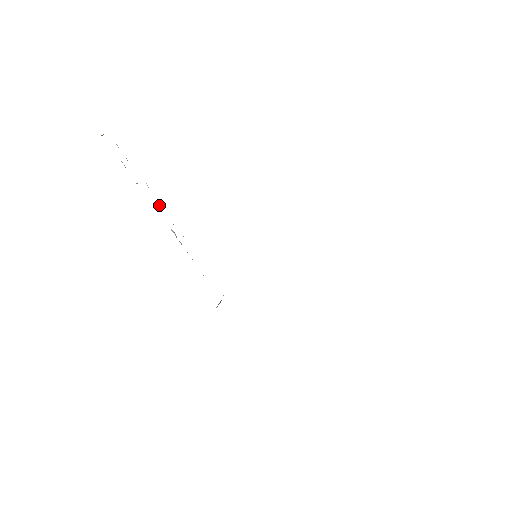
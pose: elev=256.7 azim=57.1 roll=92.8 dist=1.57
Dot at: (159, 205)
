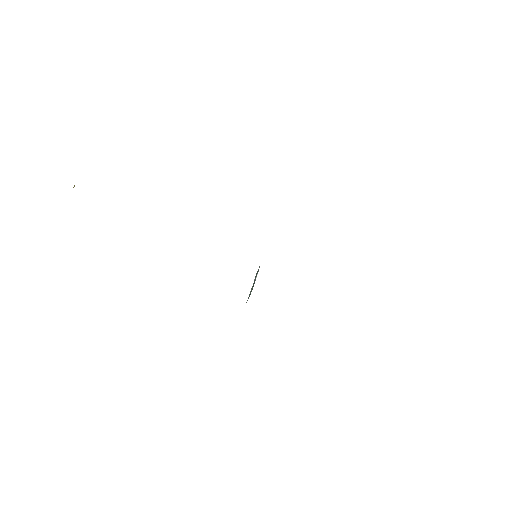
Dot at: occluded
